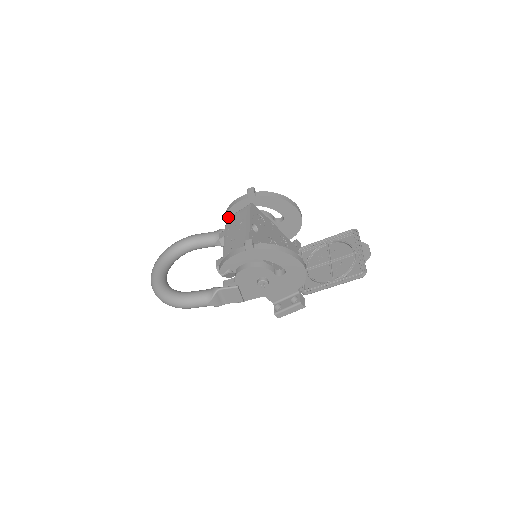
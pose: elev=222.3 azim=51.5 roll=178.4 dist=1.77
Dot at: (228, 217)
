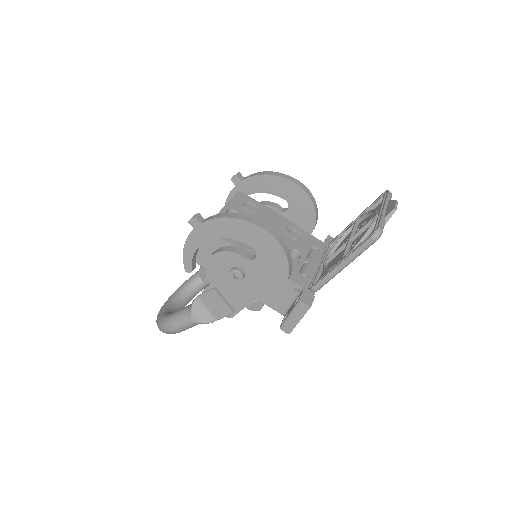
Dot at: occluded
